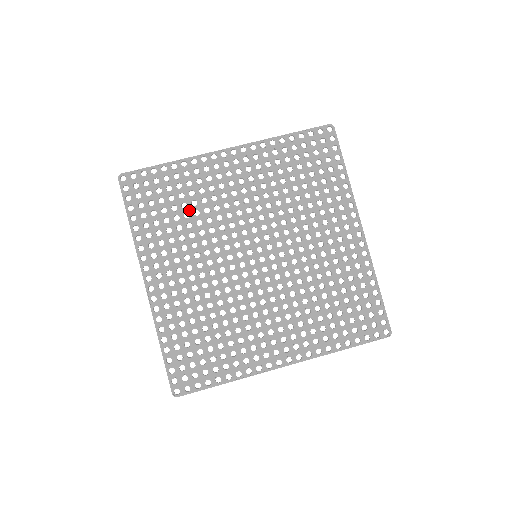
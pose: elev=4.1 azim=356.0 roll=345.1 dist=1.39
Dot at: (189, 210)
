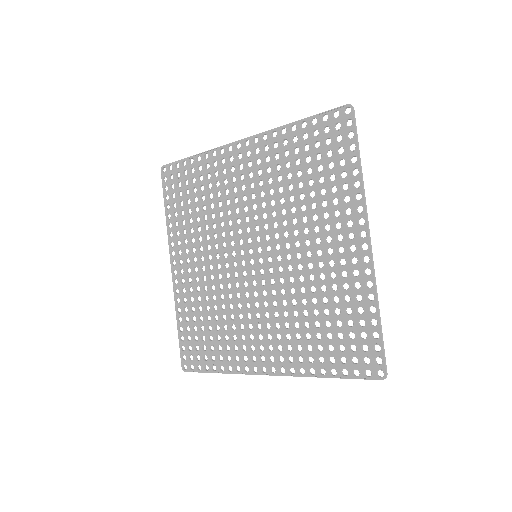
Dot at: (206, 203)
